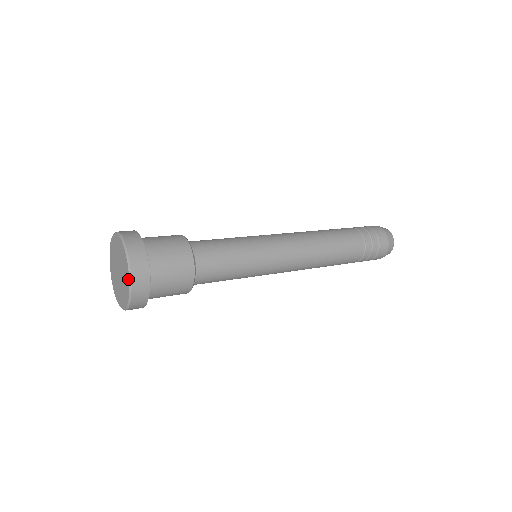
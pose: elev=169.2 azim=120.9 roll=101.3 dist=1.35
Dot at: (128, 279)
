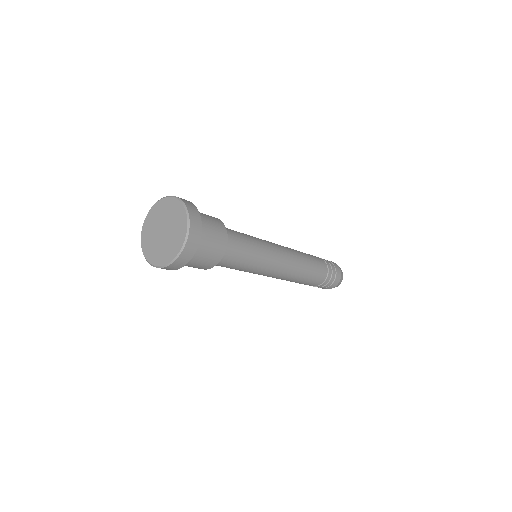
Dot at: (184, 212)
